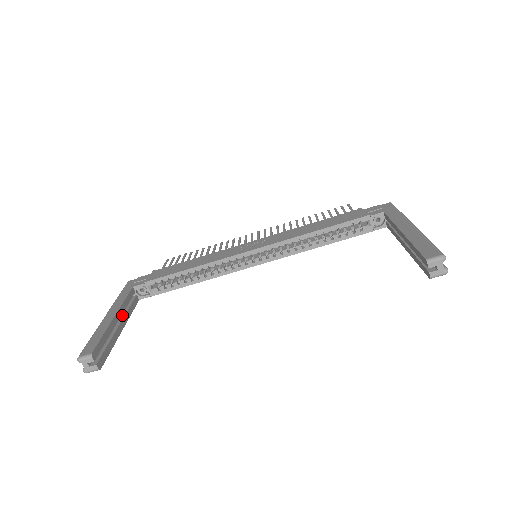
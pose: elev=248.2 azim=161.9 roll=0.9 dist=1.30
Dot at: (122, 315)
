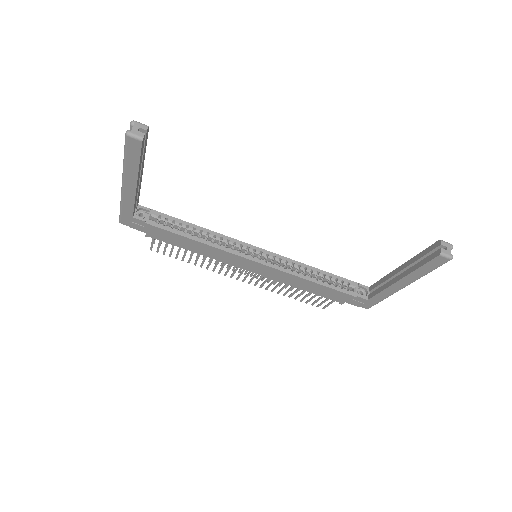
Dot at: occluded
